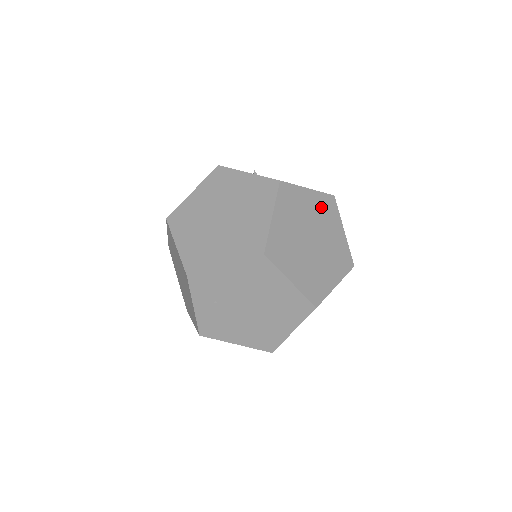
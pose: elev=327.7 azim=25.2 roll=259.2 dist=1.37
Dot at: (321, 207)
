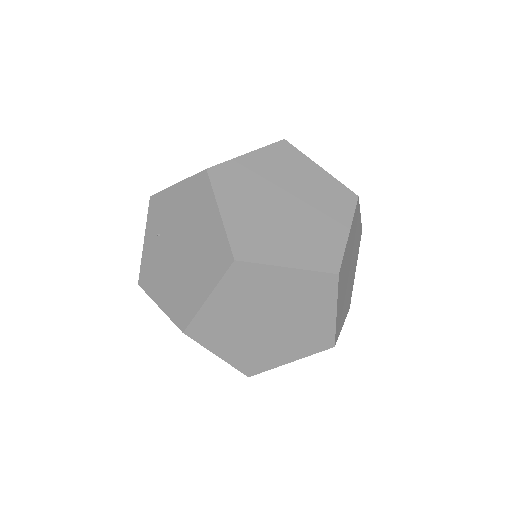
Dot at: (327, 191)
